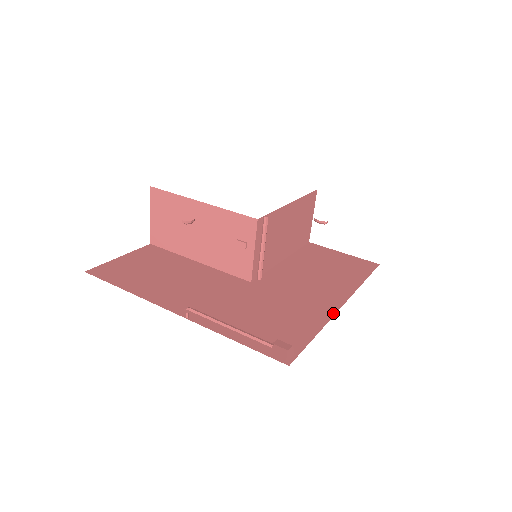
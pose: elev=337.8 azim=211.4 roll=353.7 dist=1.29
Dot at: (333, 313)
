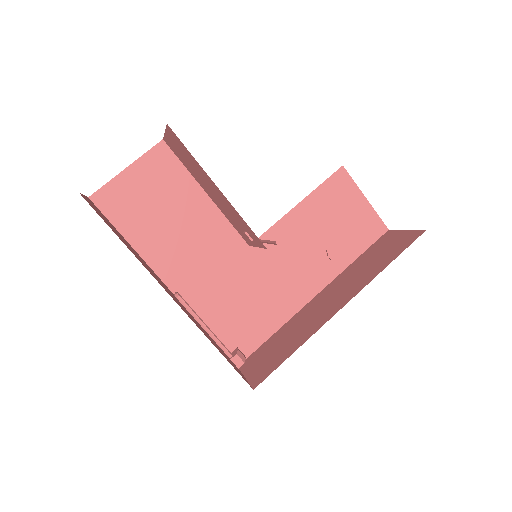
Dot at: (300, 308)
